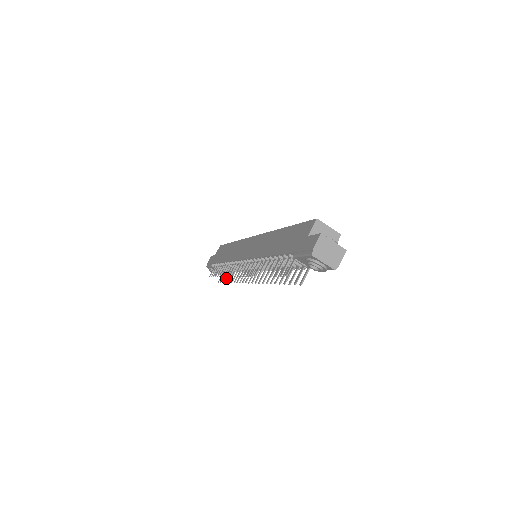
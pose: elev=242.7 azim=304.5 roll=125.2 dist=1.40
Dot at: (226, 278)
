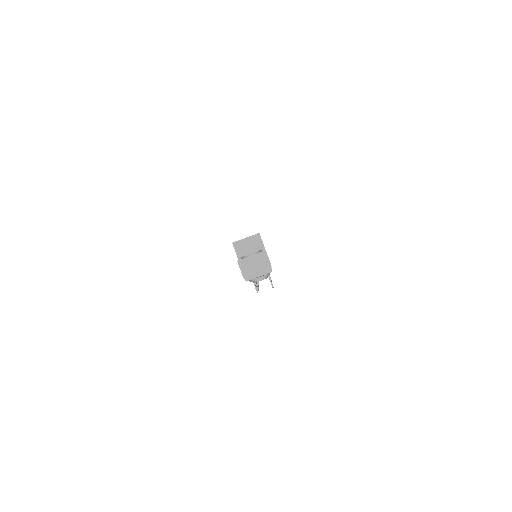
Dot at: occluded
